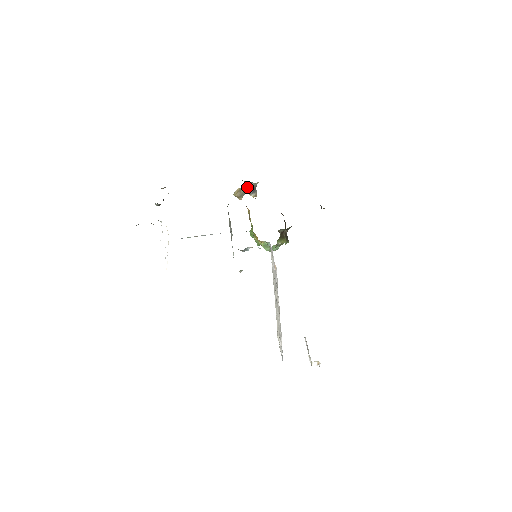
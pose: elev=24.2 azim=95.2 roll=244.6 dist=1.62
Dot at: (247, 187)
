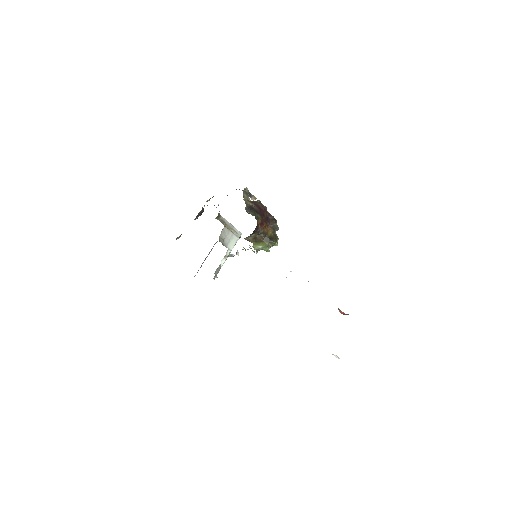
Dot at: (245, 193)
